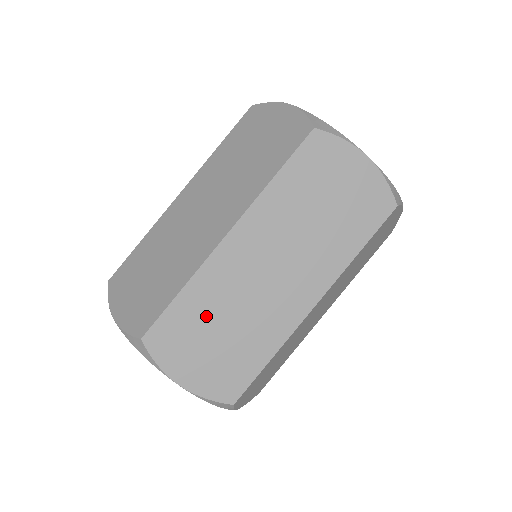
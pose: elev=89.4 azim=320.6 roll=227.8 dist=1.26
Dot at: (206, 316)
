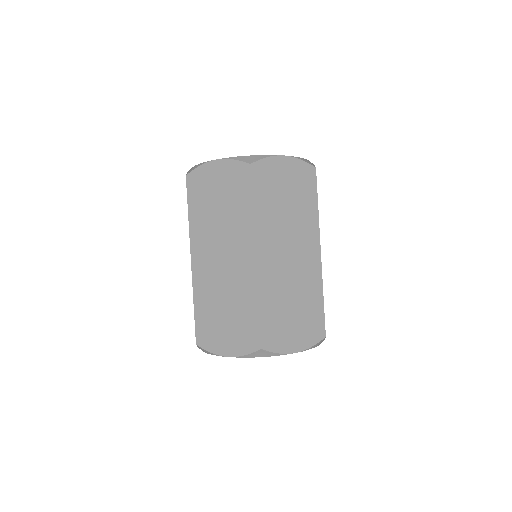
Dot at: (280, 307)
